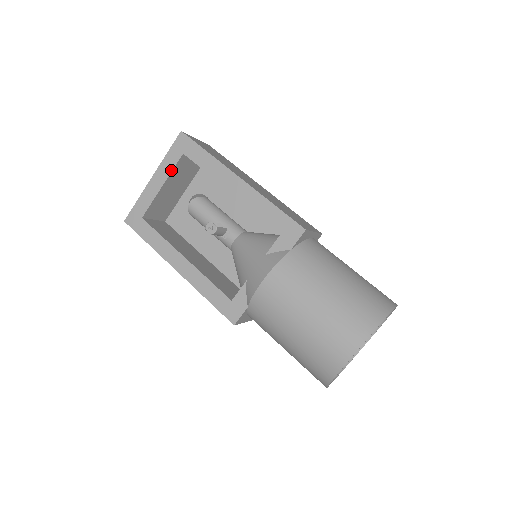
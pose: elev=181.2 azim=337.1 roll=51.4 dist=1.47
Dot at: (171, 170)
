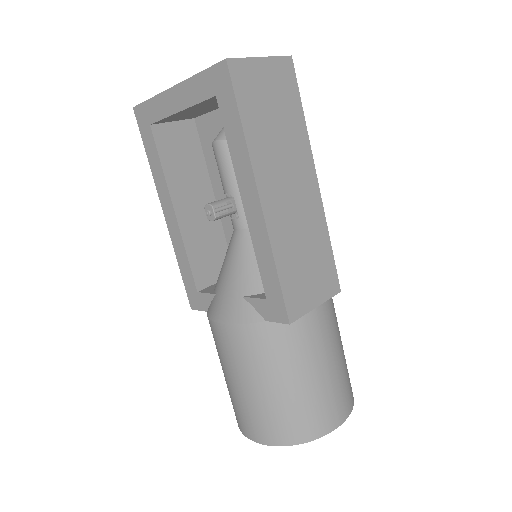
Dot at: (195, 102)
